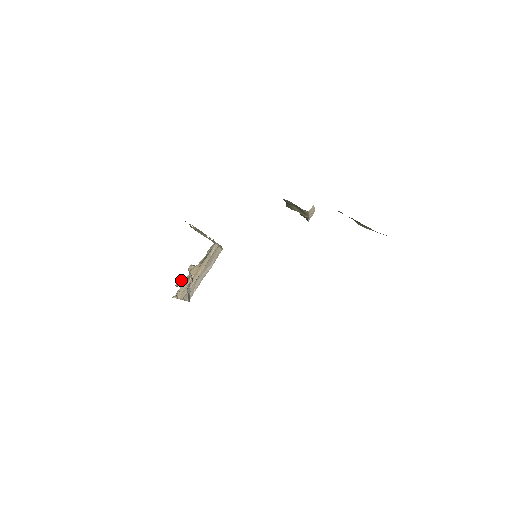
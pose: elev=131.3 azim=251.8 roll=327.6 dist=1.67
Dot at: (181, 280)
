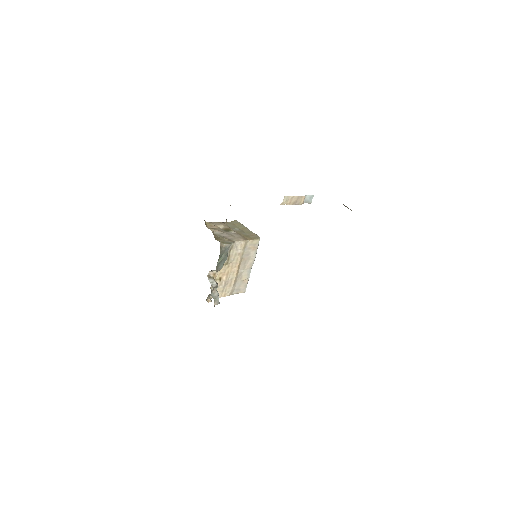
Dot at: occluded
